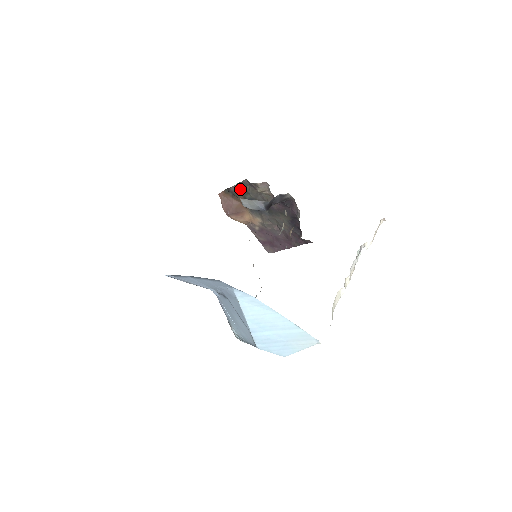
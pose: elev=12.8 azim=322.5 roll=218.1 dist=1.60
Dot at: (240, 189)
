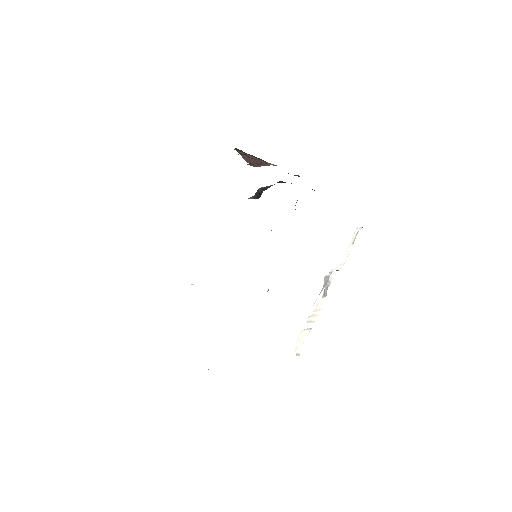
Dot at: (243, 154)
